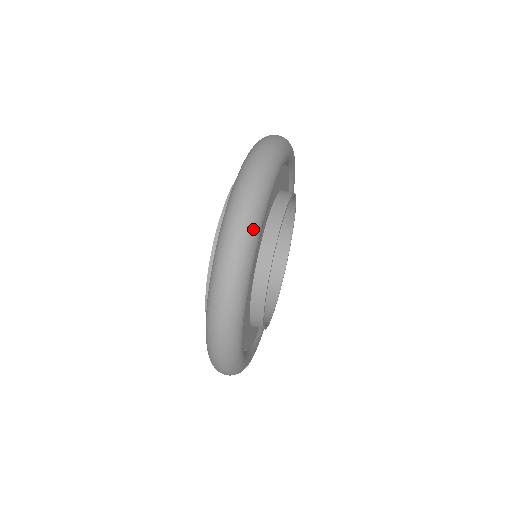
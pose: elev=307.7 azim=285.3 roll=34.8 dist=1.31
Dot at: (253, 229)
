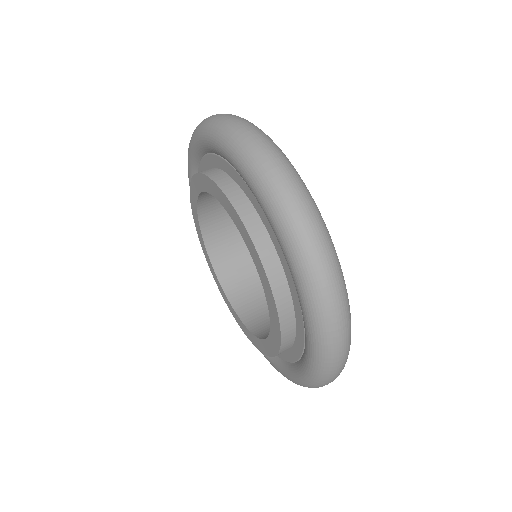
Dot at: (276, 145)
